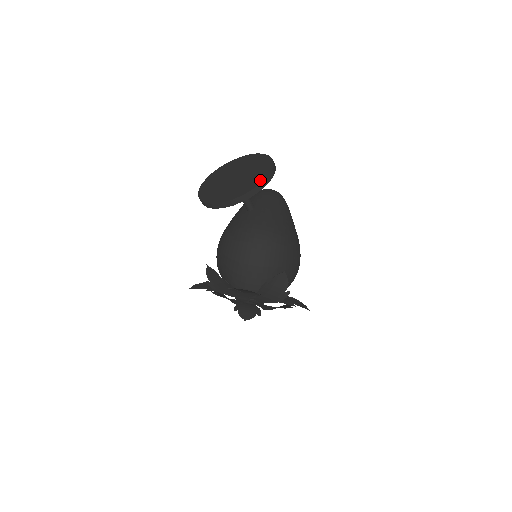
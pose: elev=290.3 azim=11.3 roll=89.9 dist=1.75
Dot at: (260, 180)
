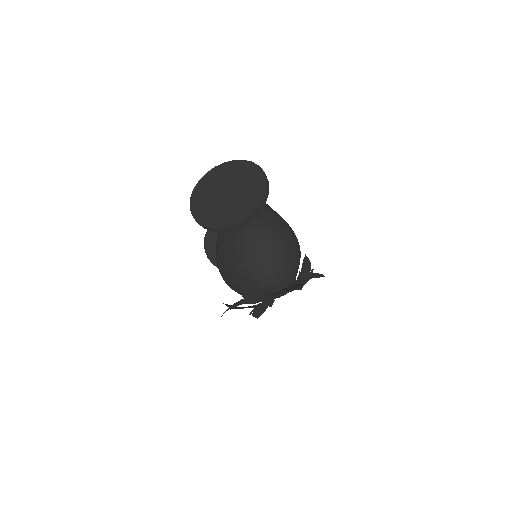
Dot at: (263, 185)
